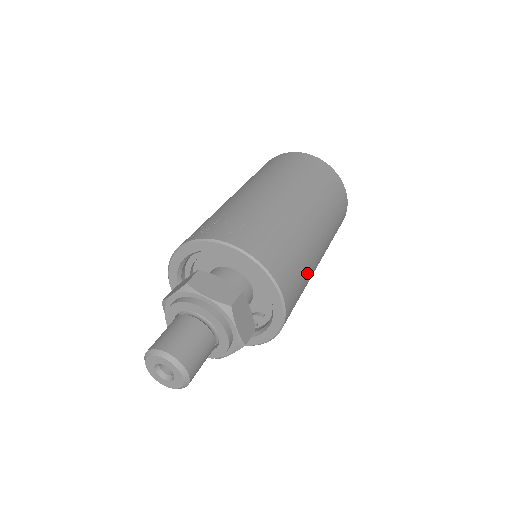
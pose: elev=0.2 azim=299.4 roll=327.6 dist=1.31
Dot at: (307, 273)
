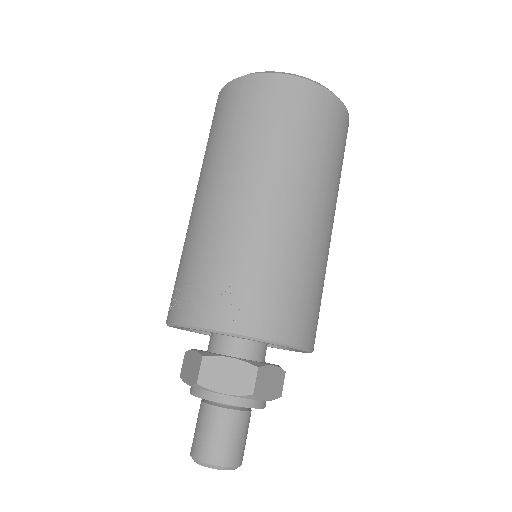
Dot at: (322, 278)
